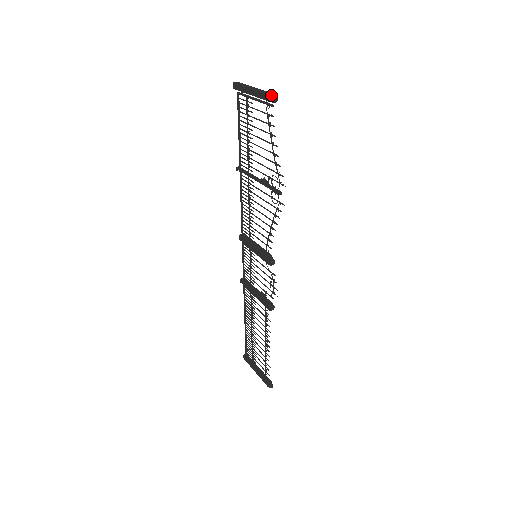
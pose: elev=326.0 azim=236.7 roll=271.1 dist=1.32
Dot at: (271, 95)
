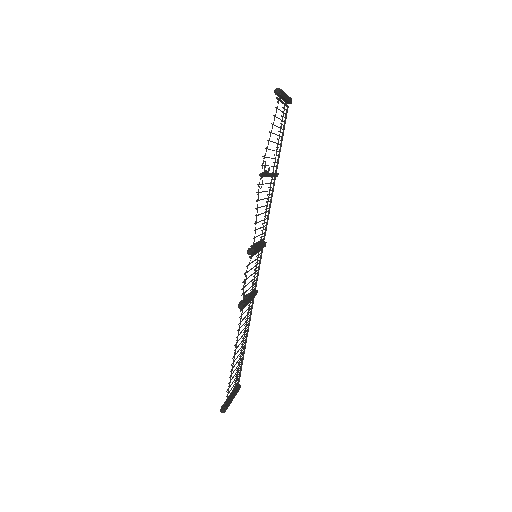
Dot at: (278, 89)
